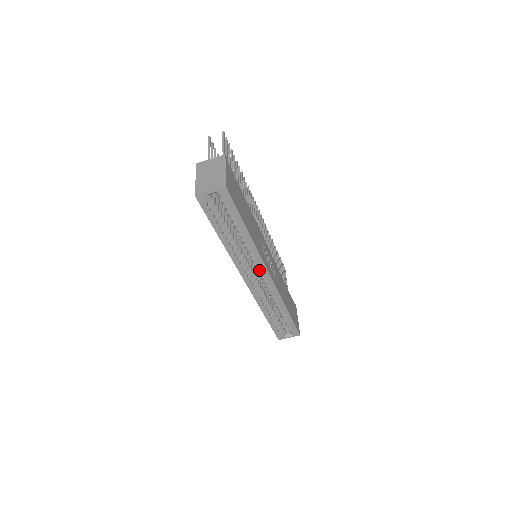
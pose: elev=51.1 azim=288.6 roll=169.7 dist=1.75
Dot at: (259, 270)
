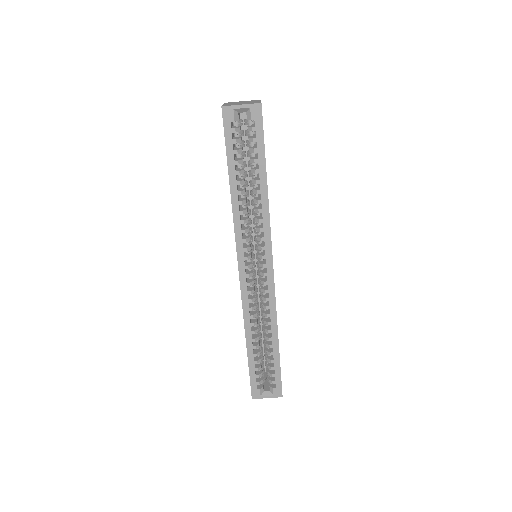
Dot at: (262, 255)
